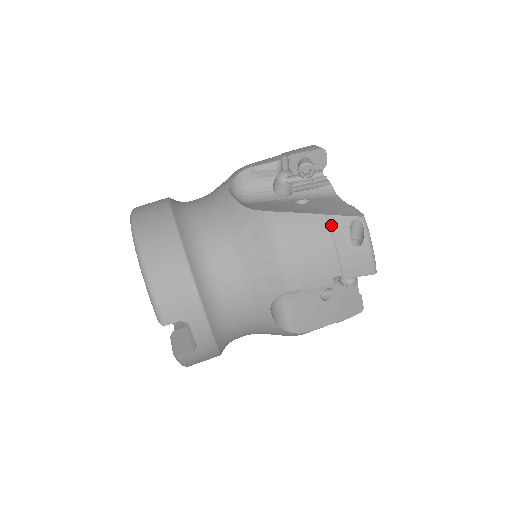
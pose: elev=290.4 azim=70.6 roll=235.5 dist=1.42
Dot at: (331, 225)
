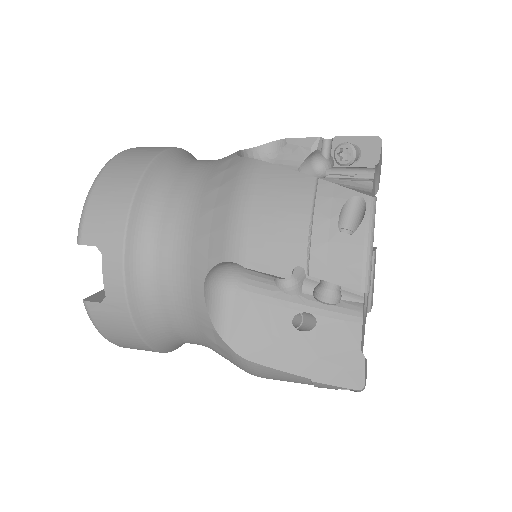
Dot at: (319, 192)
